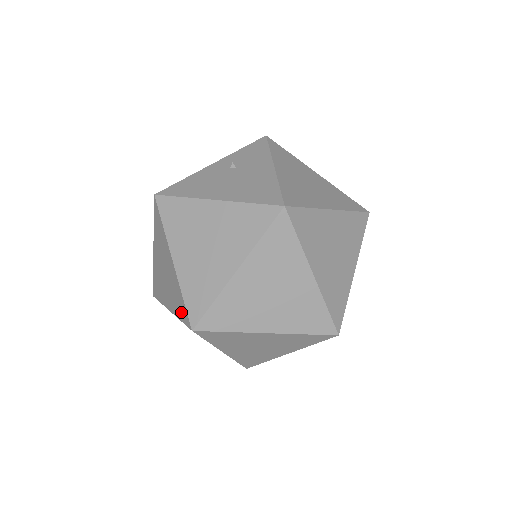
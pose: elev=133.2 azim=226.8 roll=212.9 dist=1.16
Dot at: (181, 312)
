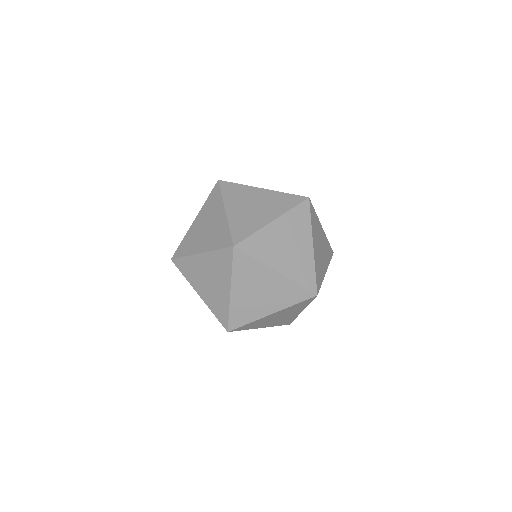
Dot at: occluded
